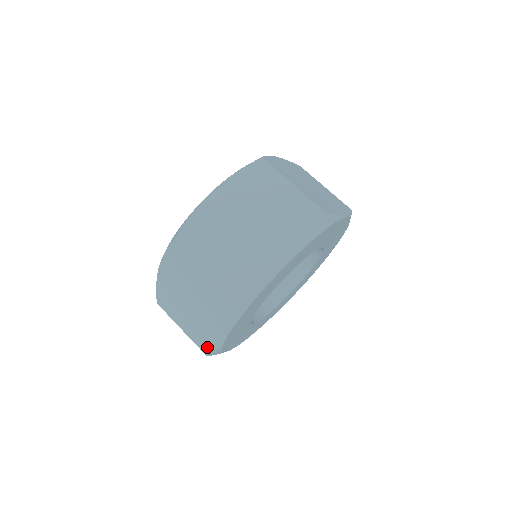
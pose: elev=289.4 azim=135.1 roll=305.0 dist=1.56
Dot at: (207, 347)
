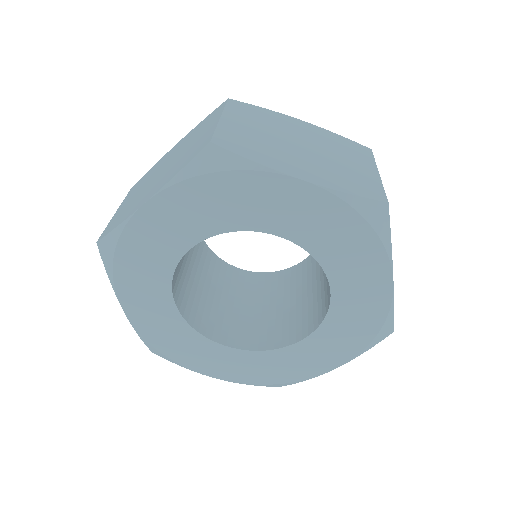
Dot at: (112, 227)
